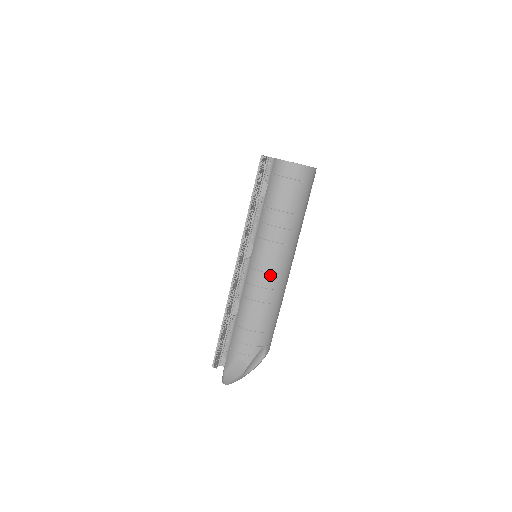
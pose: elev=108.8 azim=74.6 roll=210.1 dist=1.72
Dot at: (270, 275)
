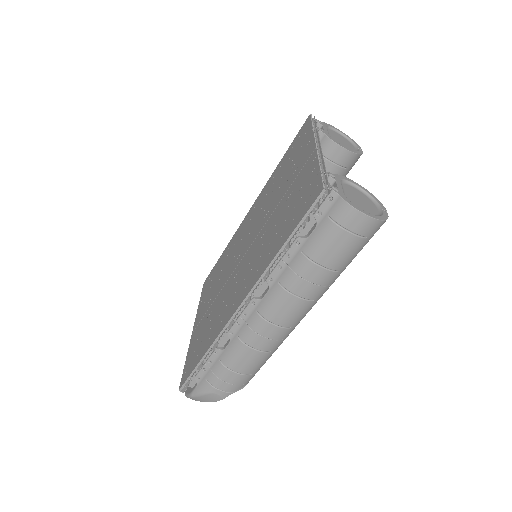
Dot at: (281, 328)
